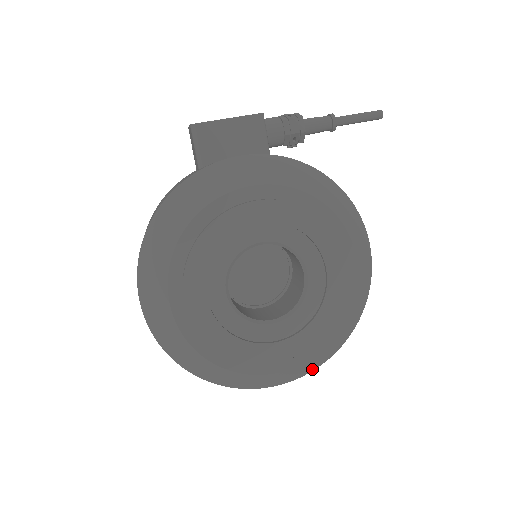
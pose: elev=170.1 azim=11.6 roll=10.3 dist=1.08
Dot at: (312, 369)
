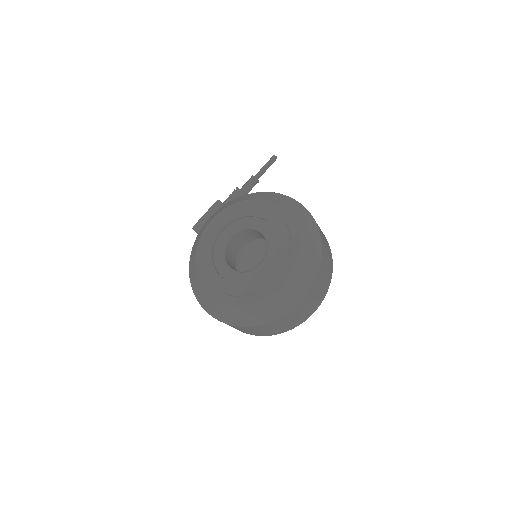
Dot at: (312, 279)
